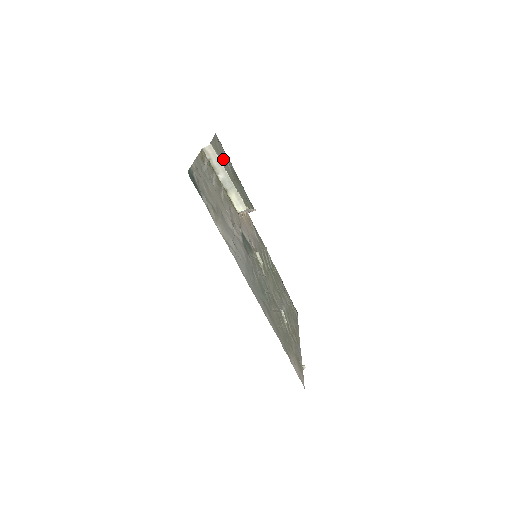
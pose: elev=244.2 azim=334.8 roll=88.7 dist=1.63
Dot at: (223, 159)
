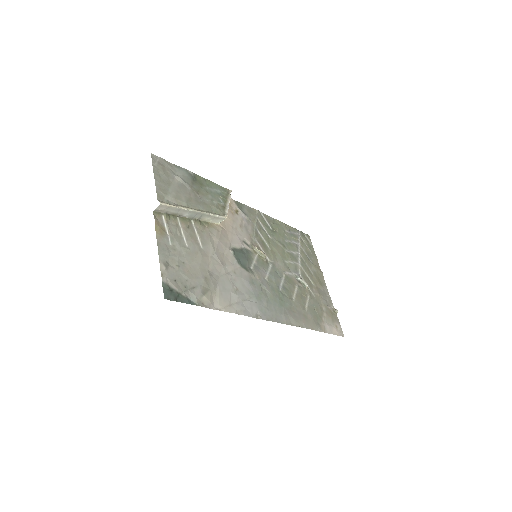
Dot at: (177, 188)
